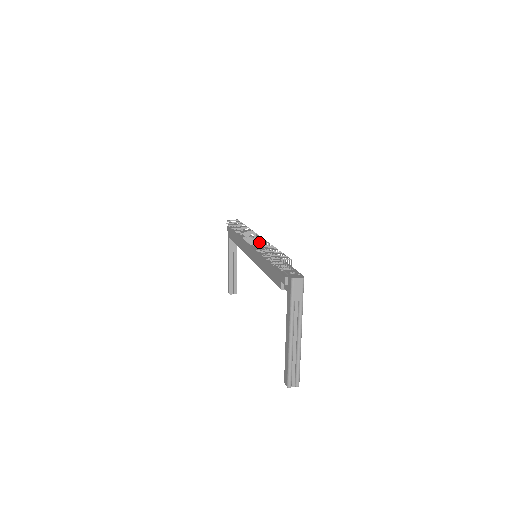
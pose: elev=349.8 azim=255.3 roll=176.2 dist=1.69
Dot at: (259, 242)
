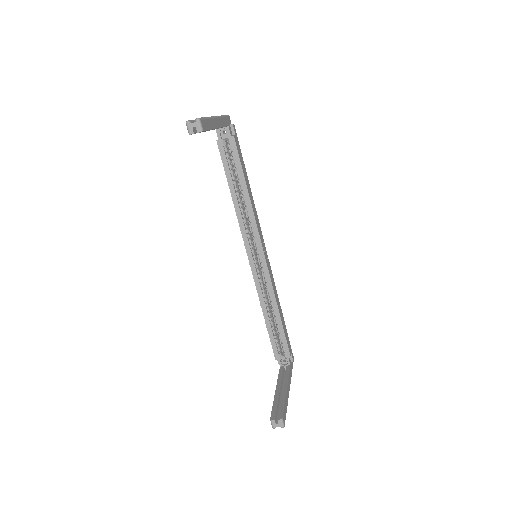
Dot at: occluded
